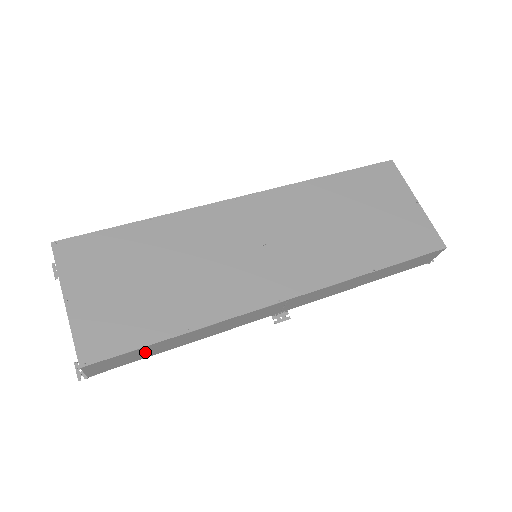
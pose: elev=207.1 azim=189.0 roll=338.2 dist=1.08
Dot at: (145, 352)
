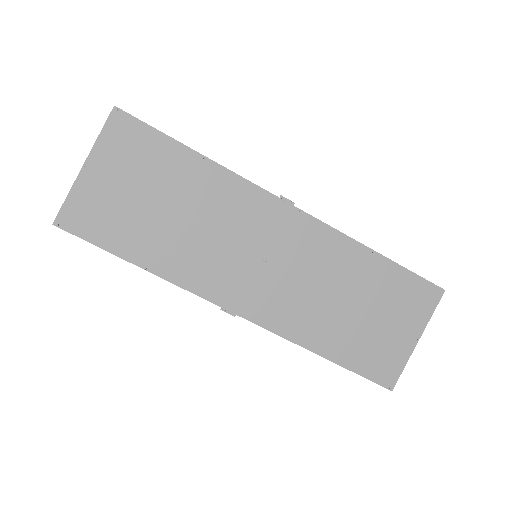
Dot at: occluded
